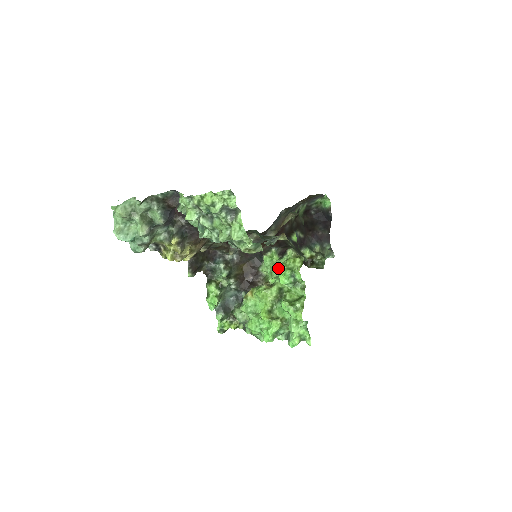
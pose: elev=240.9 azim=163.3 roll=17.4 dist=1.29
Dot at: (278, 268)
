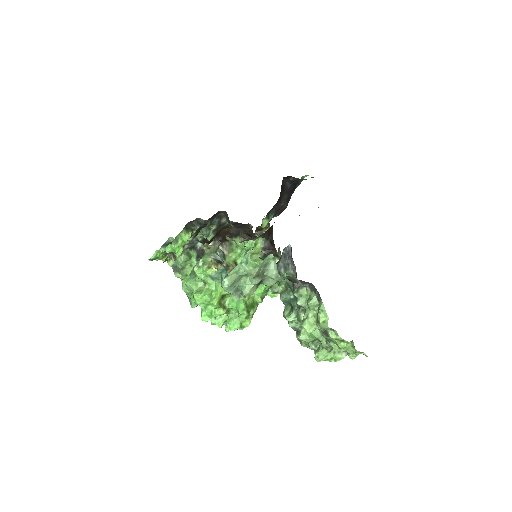
Dot at: occluded
